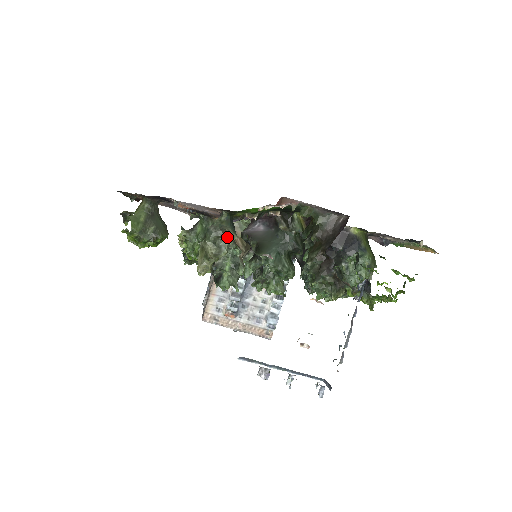
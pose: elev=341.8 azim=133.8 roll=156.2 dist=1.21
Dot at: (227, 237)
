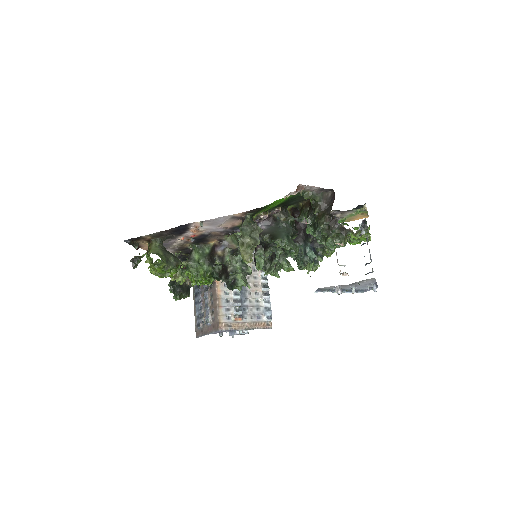
Dot at: (257, 230)
